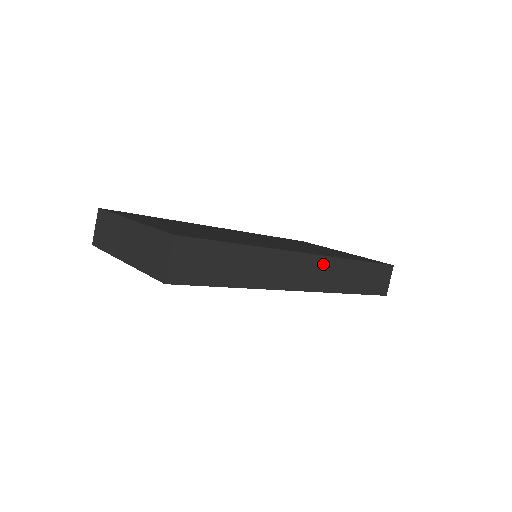
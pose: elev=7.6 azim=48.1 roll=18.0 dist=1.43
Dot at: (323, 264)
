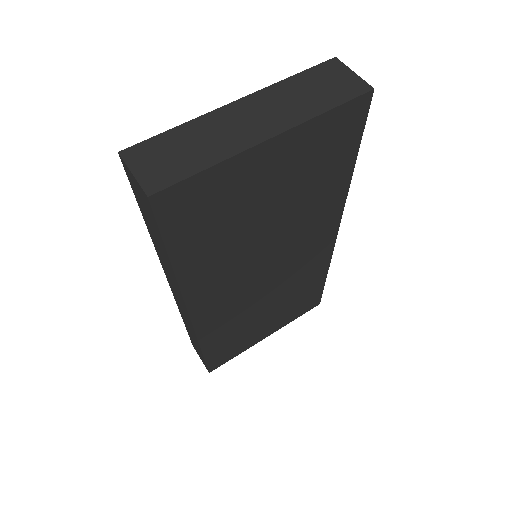
Dot at: occluded
